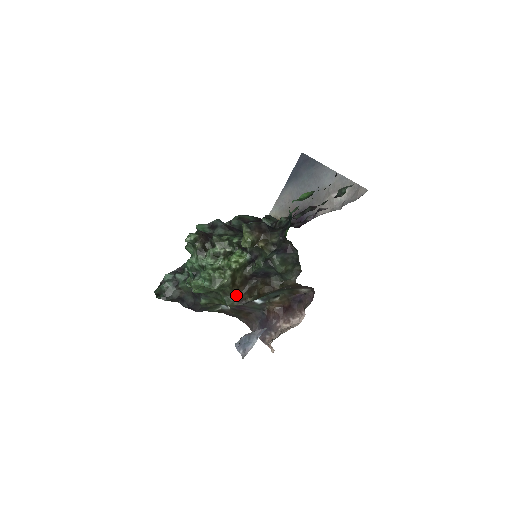
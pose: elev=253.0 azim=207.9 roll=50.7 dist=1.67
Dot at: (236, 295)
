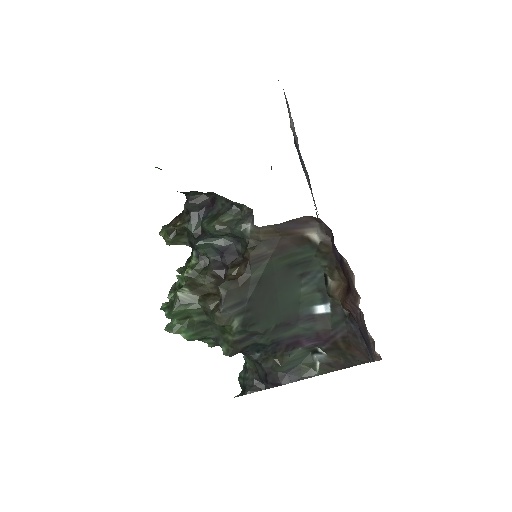
Dot at: (218, 305)
